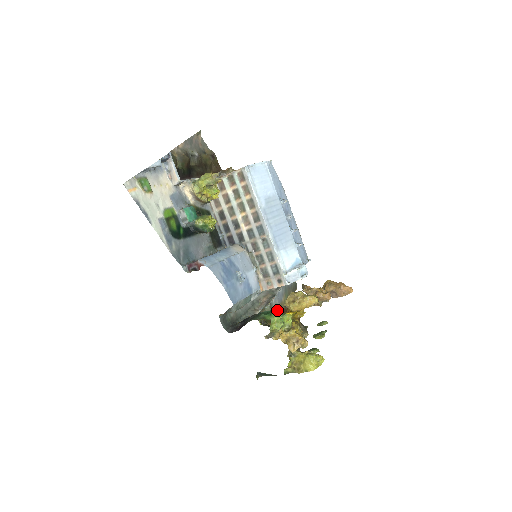
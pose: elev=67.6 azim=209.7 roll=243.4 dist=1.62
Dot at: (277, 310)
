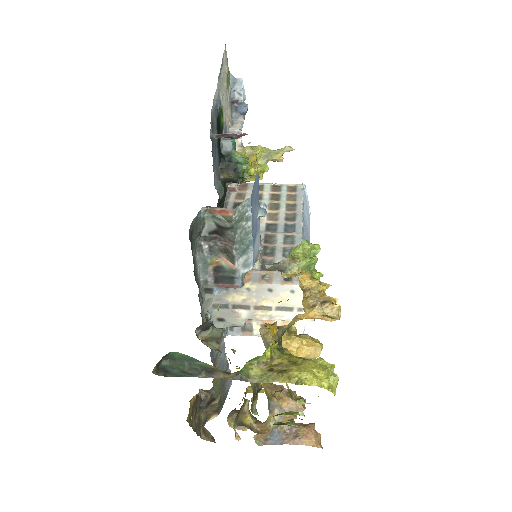
Dot at: (214, 364)
